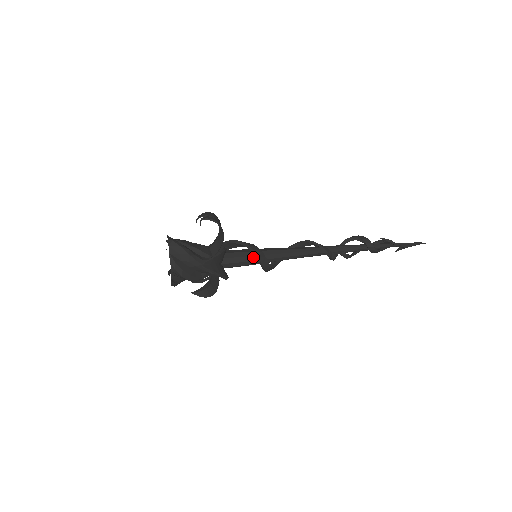
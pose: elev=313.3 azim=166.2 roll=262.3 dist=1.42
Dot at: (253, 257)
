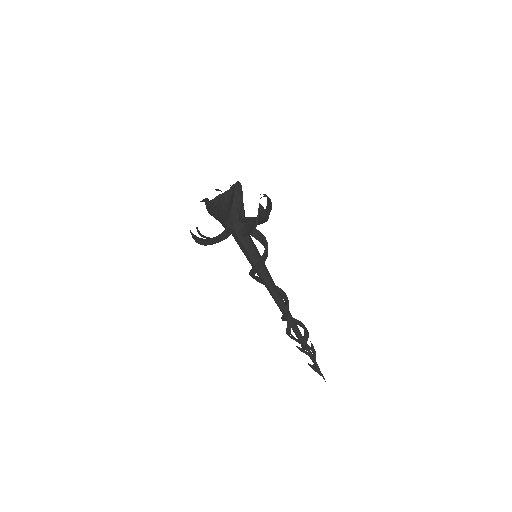
Dot at: (256, 253)
